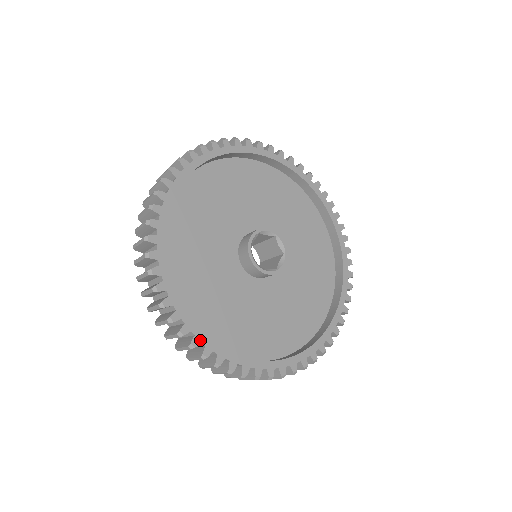
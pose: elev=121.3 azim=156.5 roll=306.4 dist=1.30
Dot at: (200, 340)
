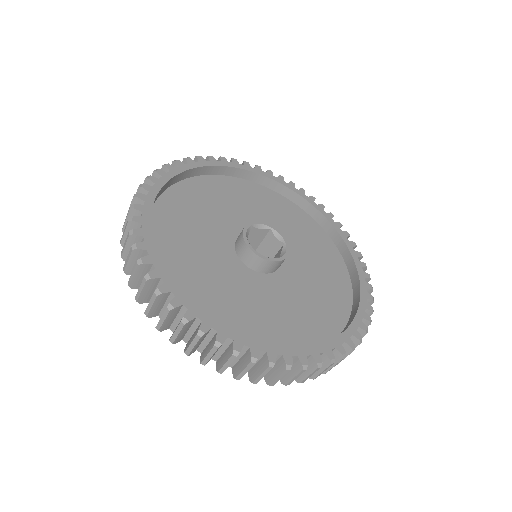
Dot at: (209, 326)
